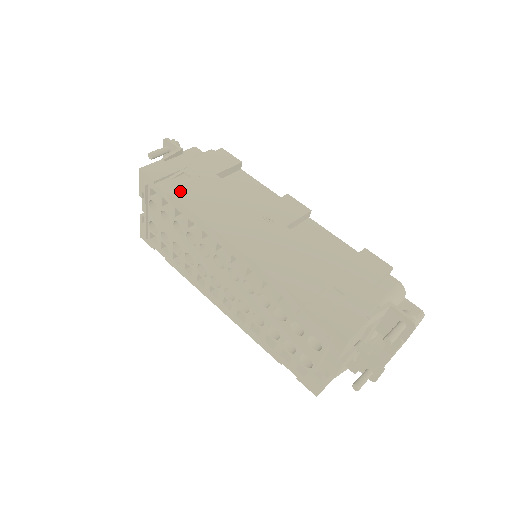
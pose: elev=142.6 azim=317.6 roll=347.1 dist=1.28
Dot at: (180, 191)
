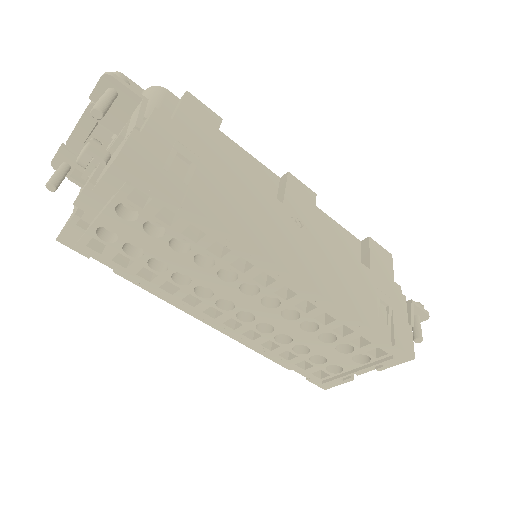
Dot at: (197, 197)
